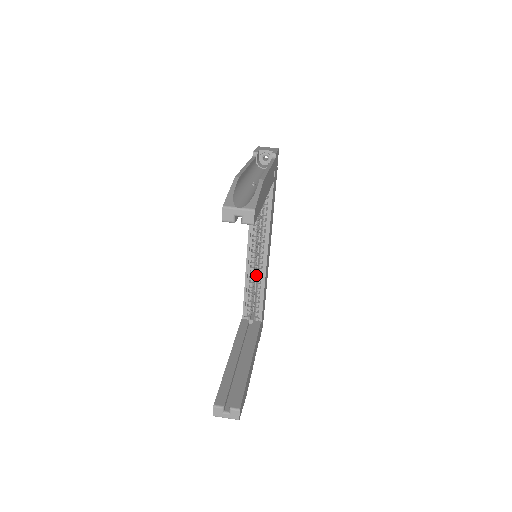
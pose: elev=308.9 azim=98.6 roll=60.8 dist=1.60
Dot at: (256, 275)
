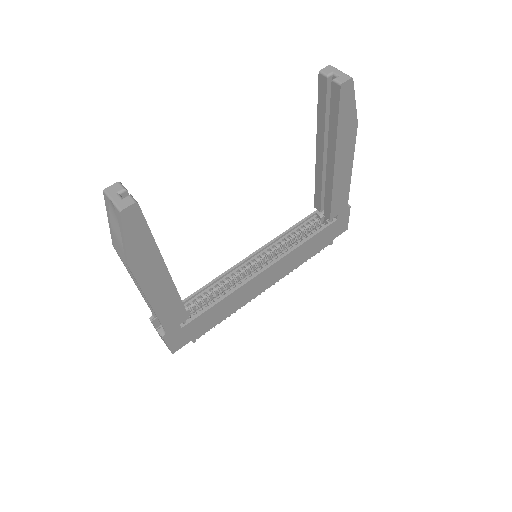
Dot at: occluded
